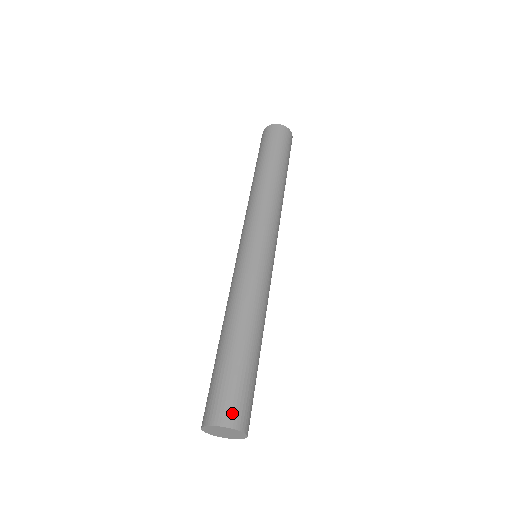
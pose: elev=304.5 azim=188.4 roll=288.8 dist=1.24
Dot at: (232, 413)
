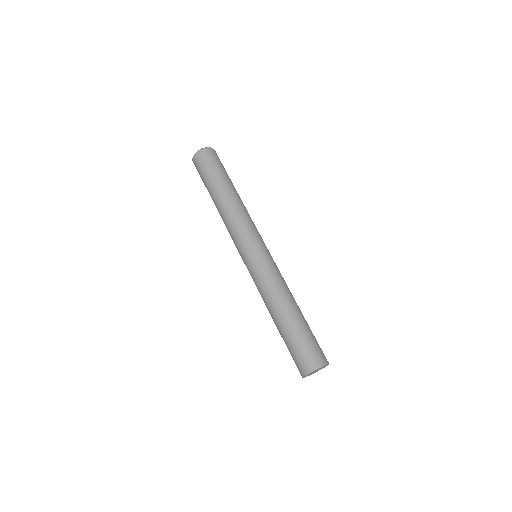
Dot at: occluded
